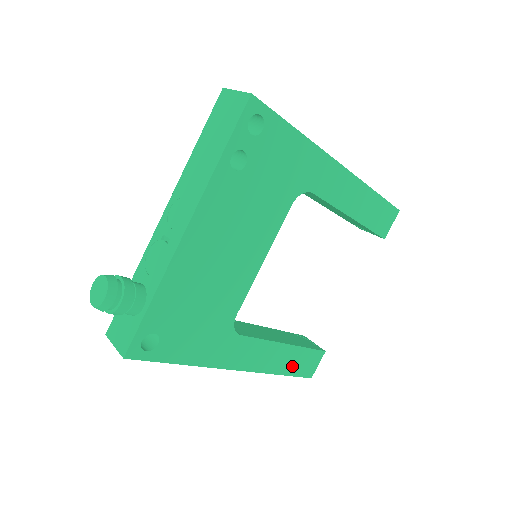
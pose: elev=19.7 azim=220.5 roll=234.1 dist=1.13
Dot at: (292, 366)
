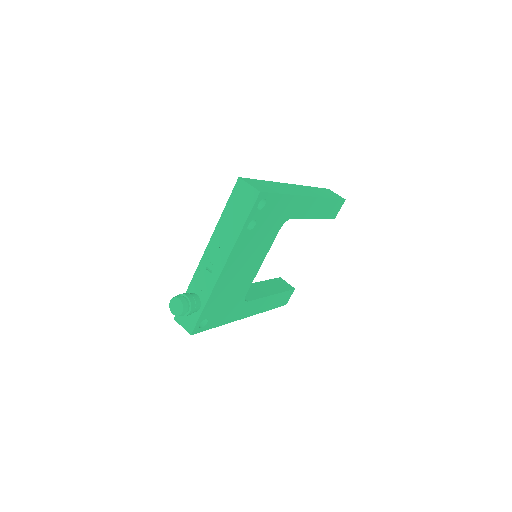
Dot at: (275, 304)
